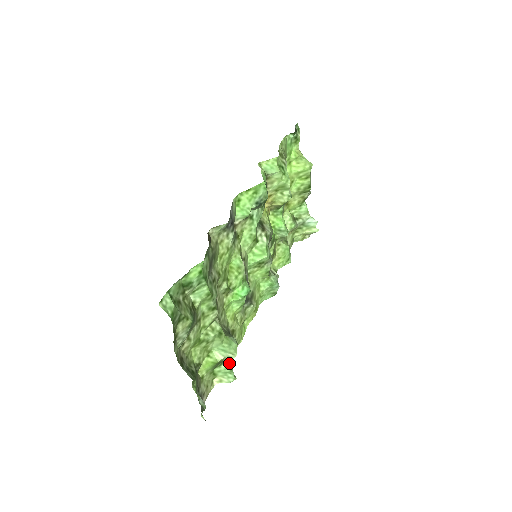
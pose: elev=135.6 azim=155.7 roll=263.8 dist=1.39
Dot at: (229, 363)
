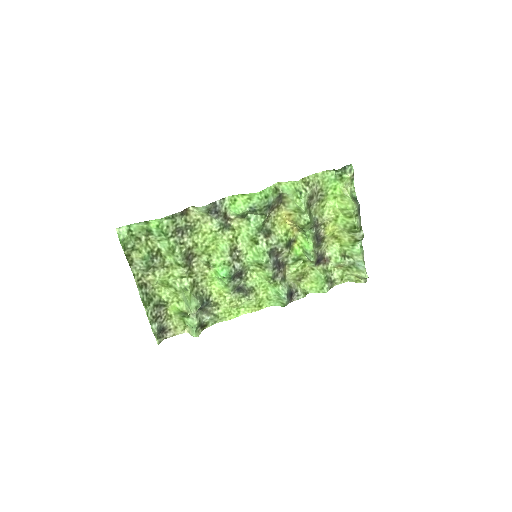
Dot at: (195, 320)
